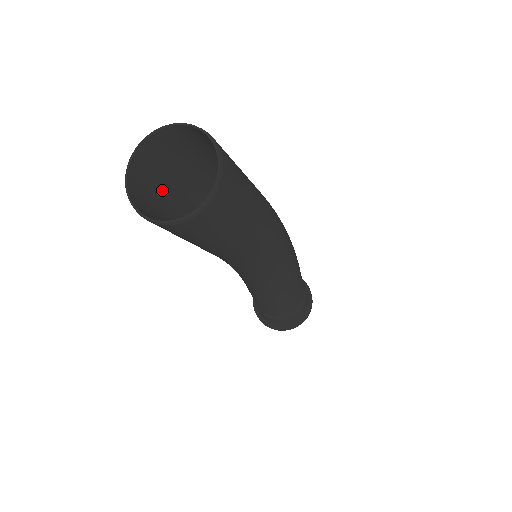
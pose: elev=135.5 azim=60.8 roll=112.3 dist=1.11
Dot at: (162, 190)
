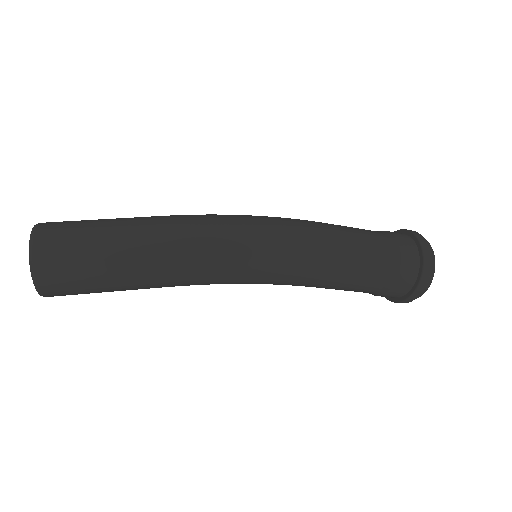
Dot at: occluded
